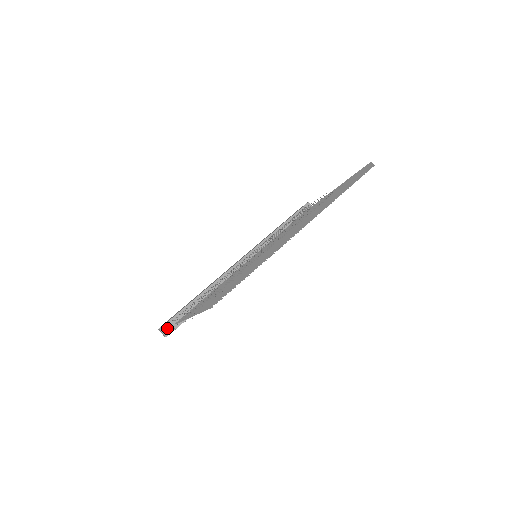
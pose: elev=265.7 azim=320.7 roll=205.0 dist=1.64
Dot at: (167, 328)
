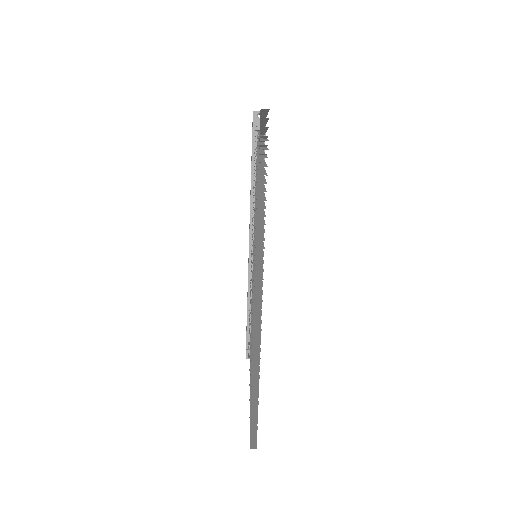
Dot at: occluded
